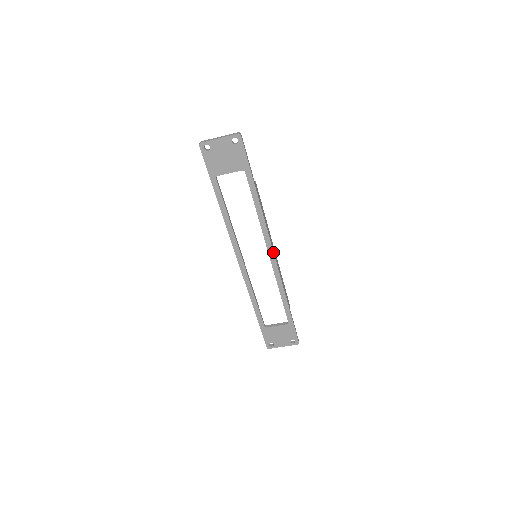
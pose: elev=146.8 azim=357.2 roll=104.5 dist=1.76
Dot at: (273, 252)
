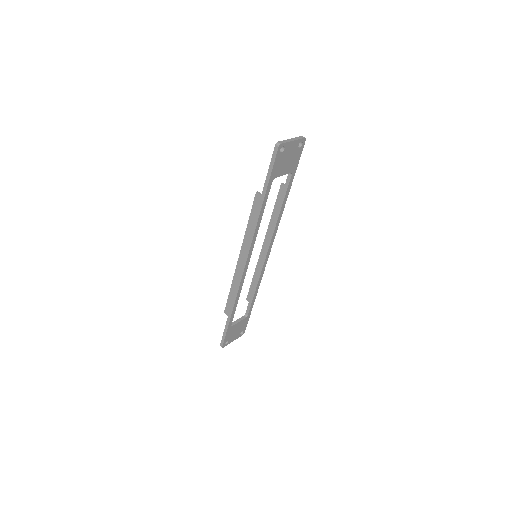
Dot at: occluded
